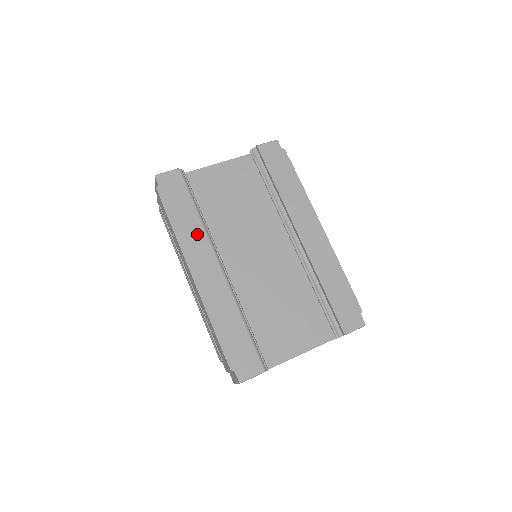
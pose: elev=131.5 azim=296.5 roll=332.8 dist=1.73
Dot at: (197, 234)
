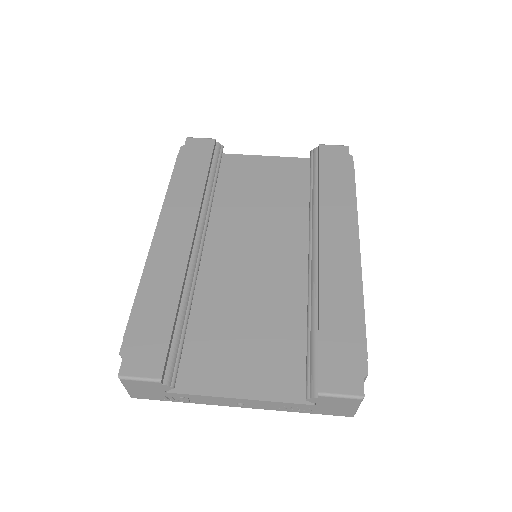
Dot at: (192, 197)
